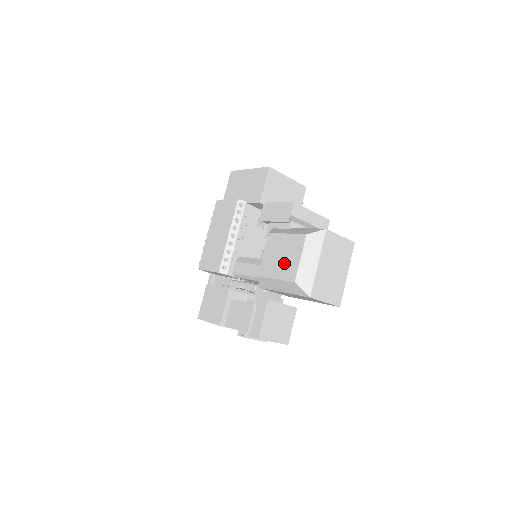
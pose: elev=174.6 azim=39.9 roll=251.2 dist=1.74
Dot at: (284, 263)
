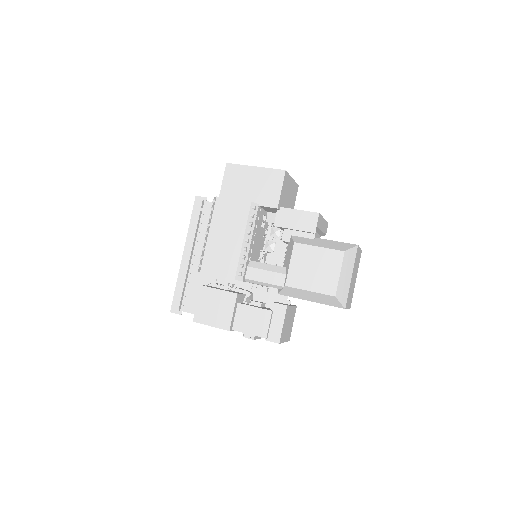
Dot at: (319, 276)
